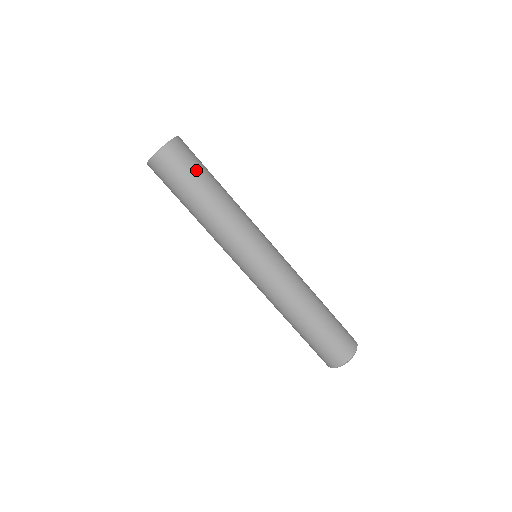
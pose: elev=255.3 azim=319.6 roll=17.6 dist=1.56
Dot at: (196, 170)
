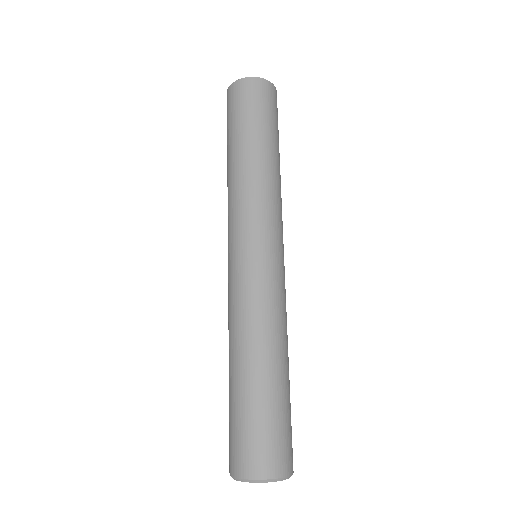
Dot at: (245, 117)
